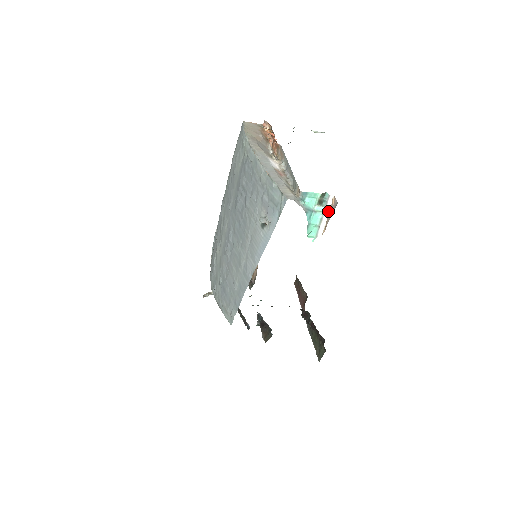
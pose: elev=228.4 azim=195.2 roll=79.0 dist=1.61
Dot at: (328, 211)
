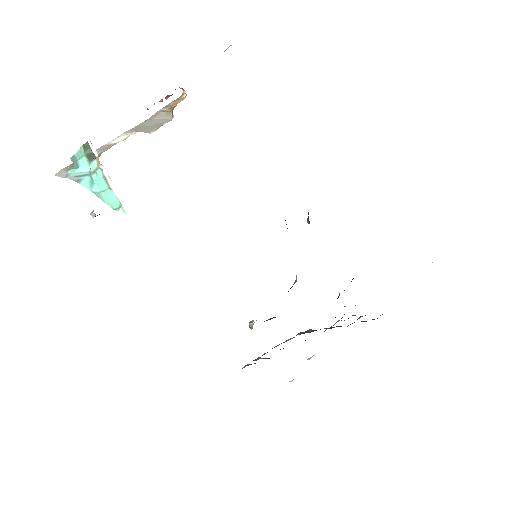
Dot at: occluded
